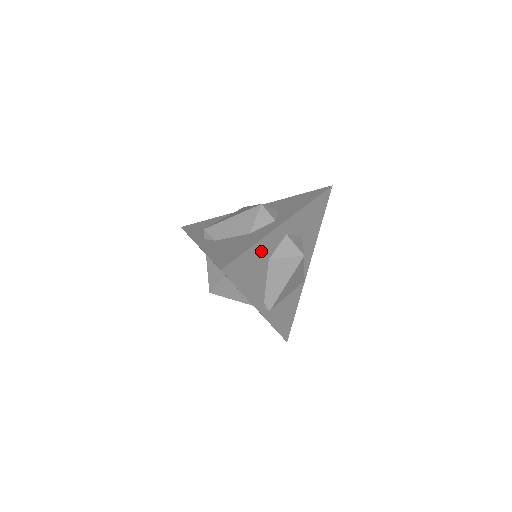
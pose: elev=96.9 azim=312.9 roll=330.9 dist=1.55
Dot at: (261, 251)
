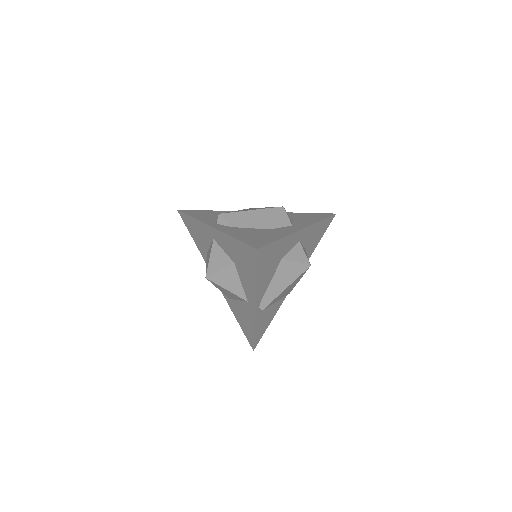
Dot at: (282, 247)
